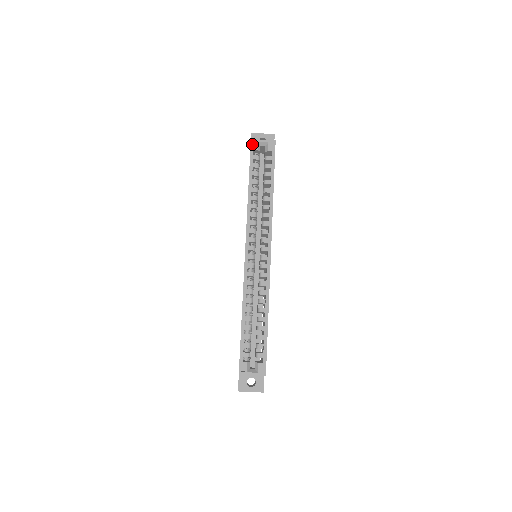
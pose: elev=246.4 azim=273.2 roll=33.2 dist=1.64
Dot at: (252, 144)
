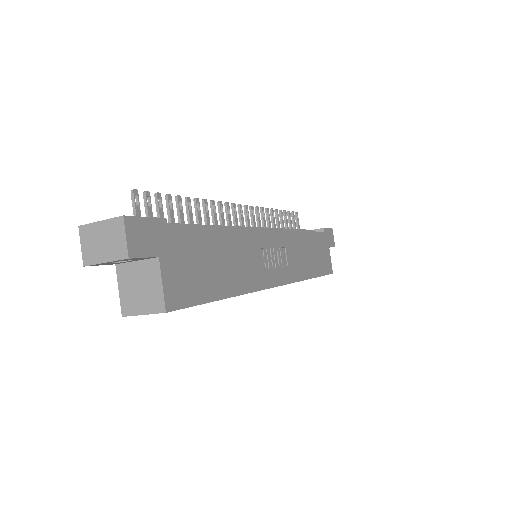
Dot at: occluded
